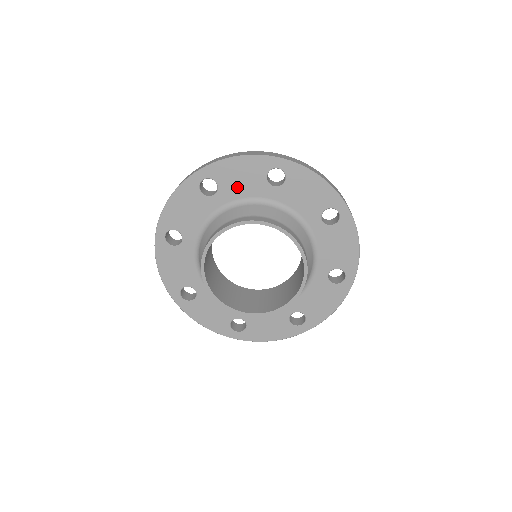
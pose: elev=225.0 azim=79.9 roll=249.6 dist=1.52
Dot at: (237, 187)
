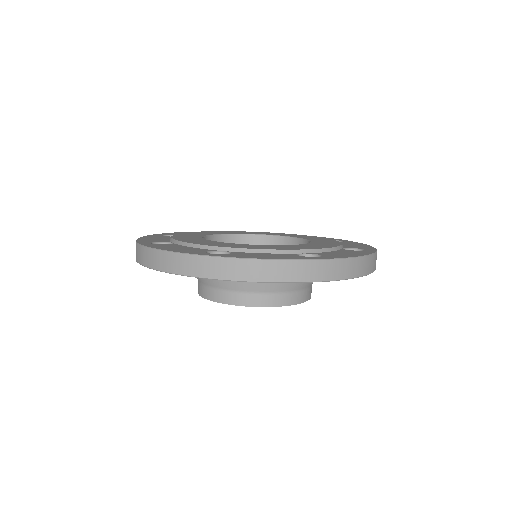
Dot at: occluded
